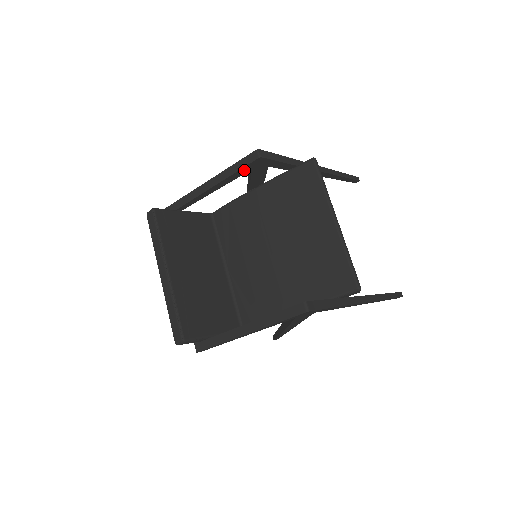
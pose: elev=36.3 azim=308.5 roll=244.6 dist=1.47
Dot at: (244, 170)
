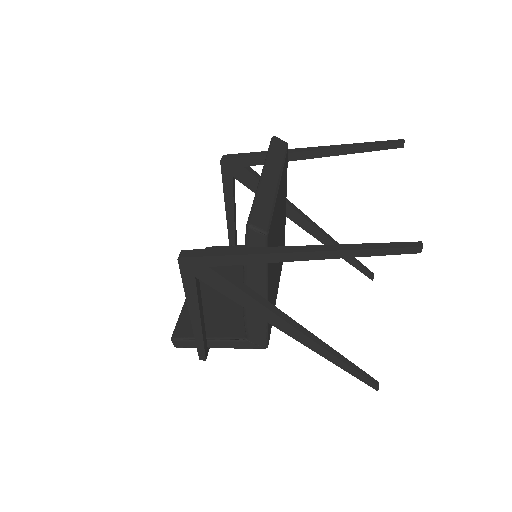
Dot at: (227, 180)
